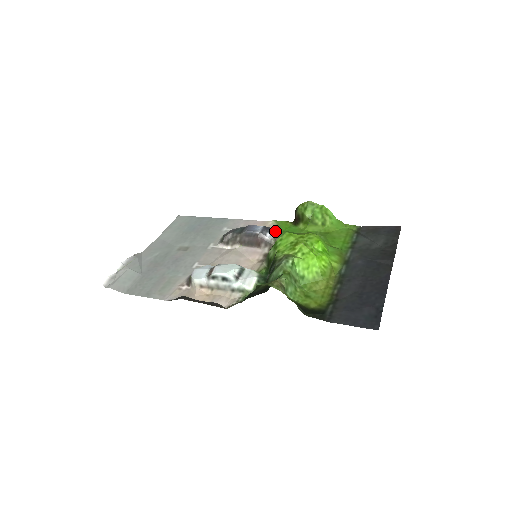
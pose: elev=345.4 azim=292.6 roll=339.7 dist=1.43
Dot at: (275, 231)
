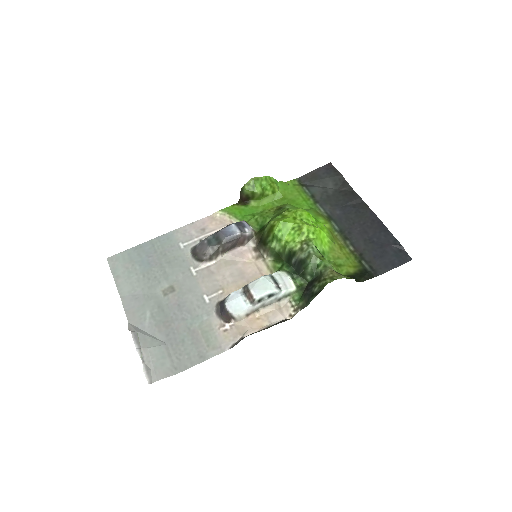
Dot at: (246, 222)
